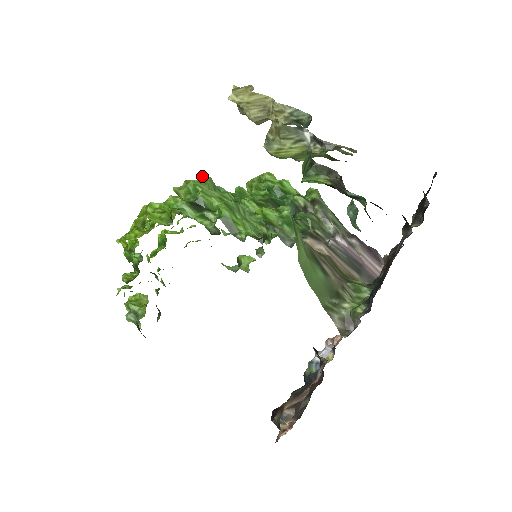
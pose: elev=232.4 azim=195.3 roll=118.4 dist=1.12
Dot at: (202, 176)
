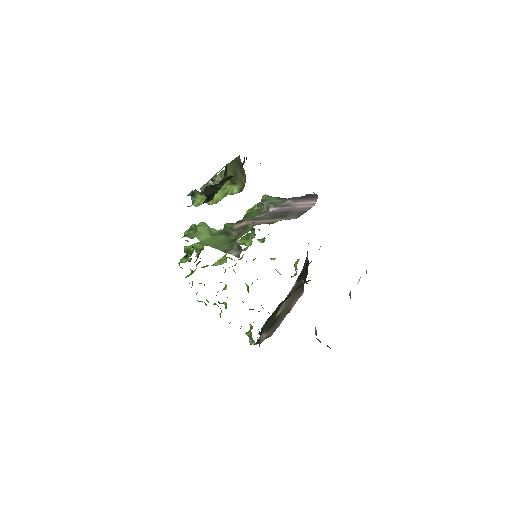
Dot at: occluded
